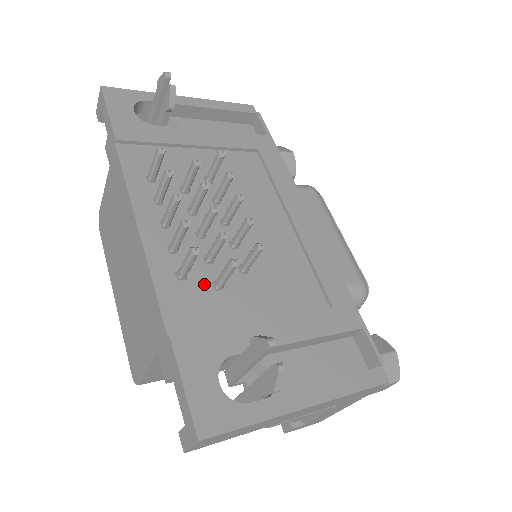
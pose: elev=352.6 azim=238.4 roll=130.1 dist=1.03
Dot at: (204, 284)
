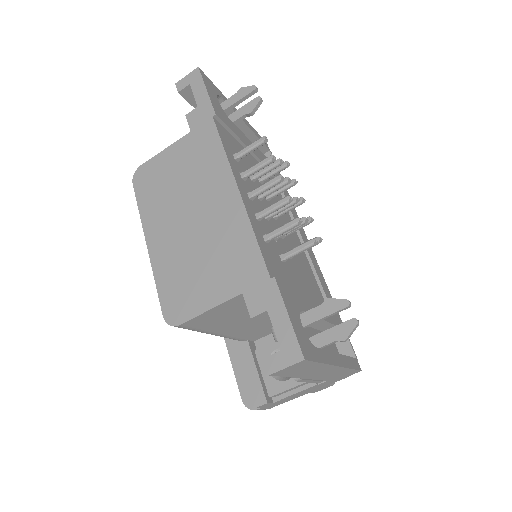
Dot at: (276, 253)
